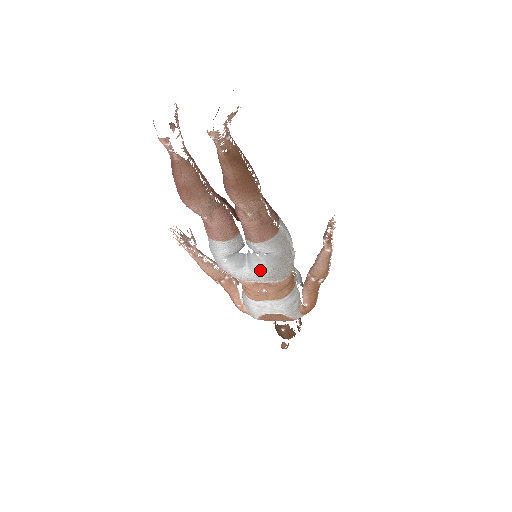
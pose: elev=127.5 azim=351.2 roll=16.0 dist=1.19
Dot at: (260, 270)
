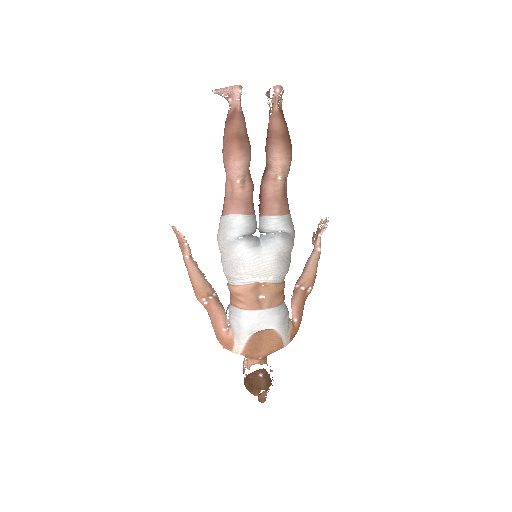
Dot at: (276, 247)
